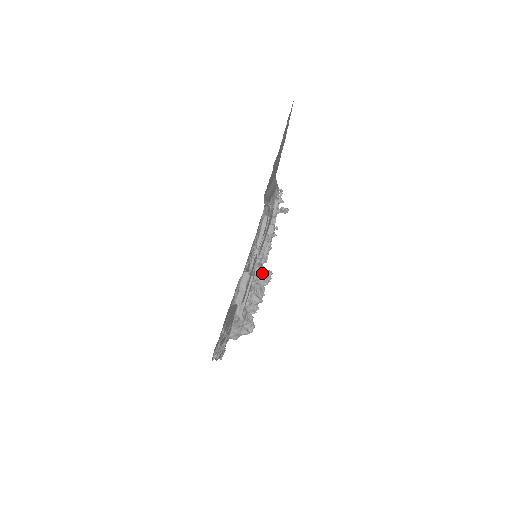
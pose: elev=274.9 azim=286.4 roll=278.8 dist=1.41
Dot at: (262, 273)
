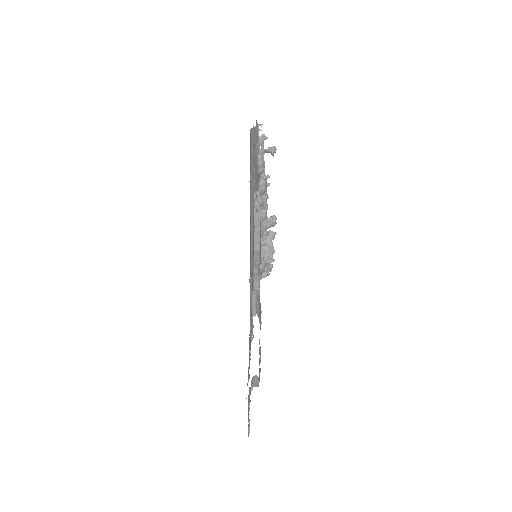
Dot at: (266, 232)
